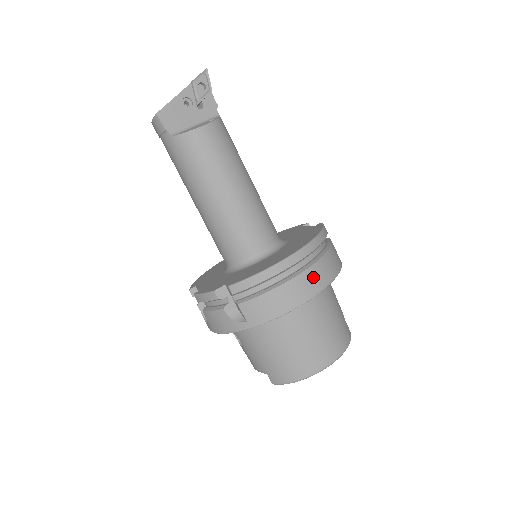
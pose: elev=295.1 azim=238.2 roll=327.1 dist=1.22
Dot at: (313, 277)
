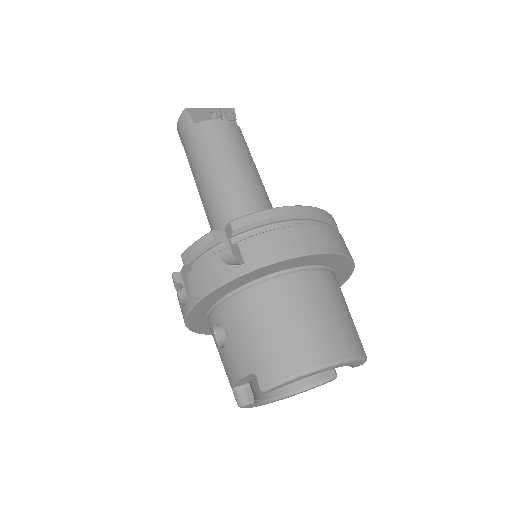
Dot at: (327, 236)
